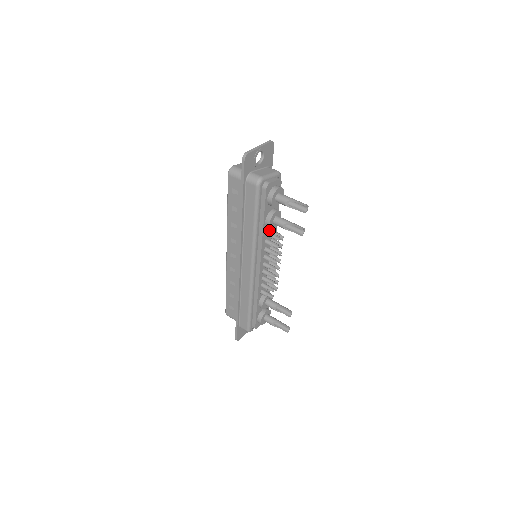
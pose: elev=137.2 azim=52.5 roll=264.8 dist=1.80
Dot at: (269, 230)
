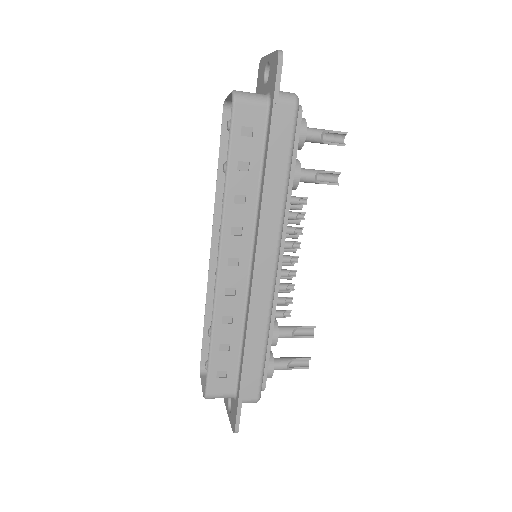
Dot at: occluded
